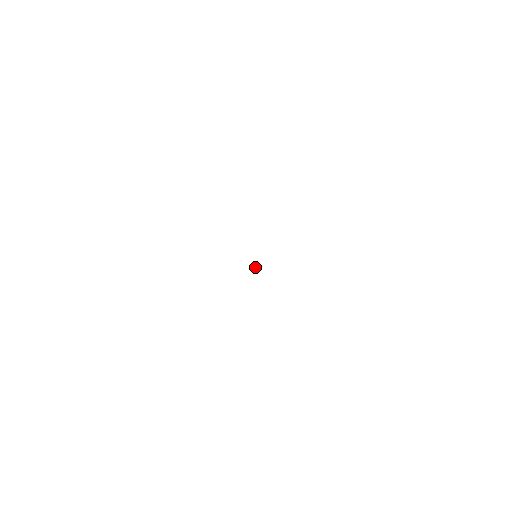
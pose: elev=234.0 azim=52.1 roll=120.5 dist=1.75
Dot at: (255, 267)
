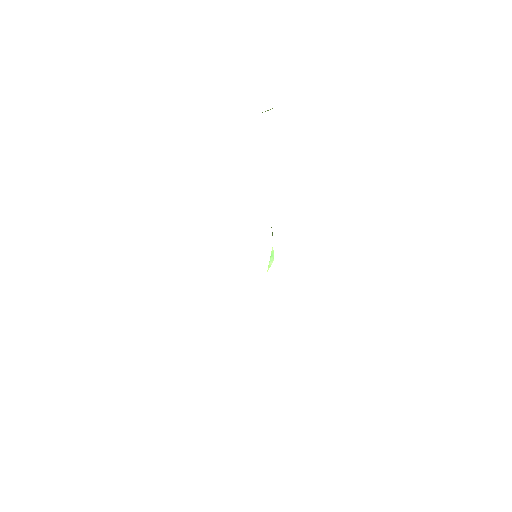
Dot at: occluded
